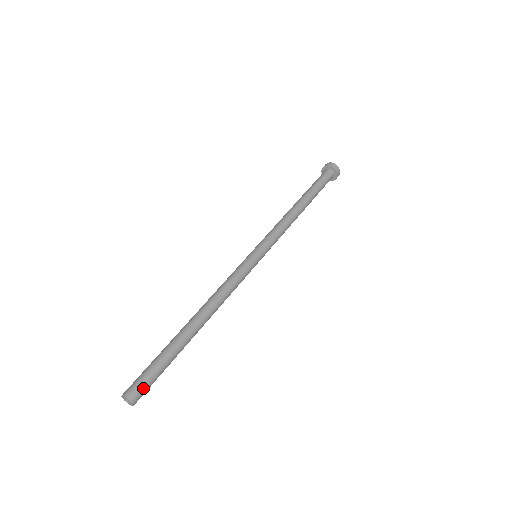
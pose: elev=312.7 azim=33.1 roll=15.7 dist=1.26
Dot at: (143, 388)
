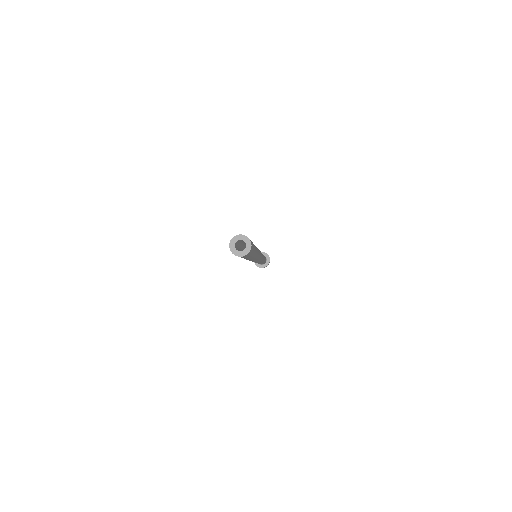
Dot at: (252, 246)
